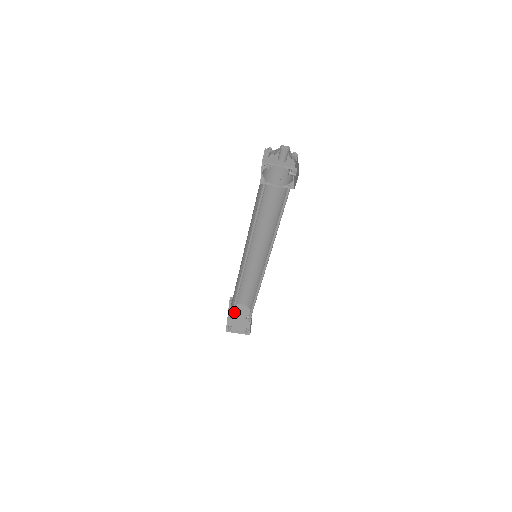
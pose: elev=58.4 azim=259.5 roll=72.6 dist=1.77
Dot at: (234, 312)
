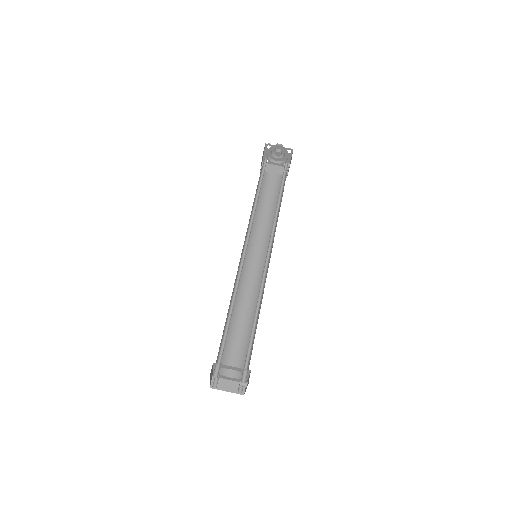
Dot at: occluded
